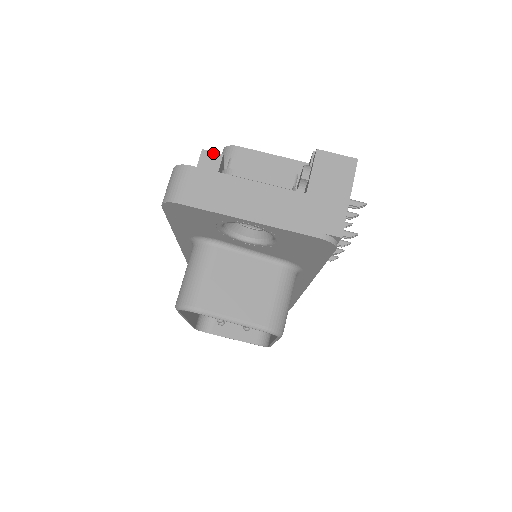
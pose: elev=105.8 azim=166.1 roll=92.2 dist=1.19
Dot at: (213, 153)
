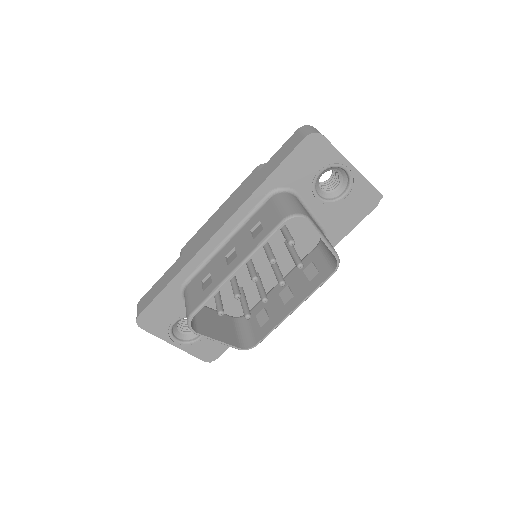
Dot at: occluded
